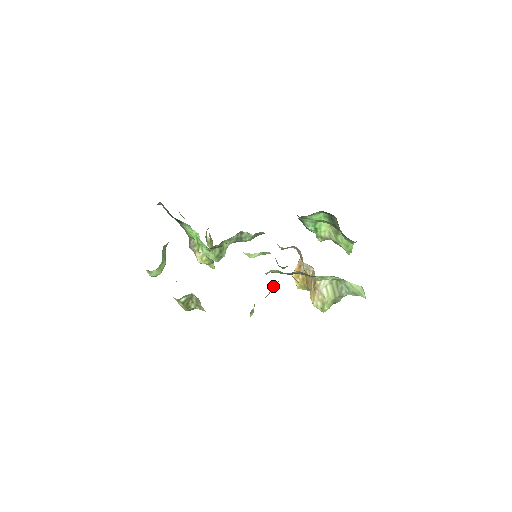
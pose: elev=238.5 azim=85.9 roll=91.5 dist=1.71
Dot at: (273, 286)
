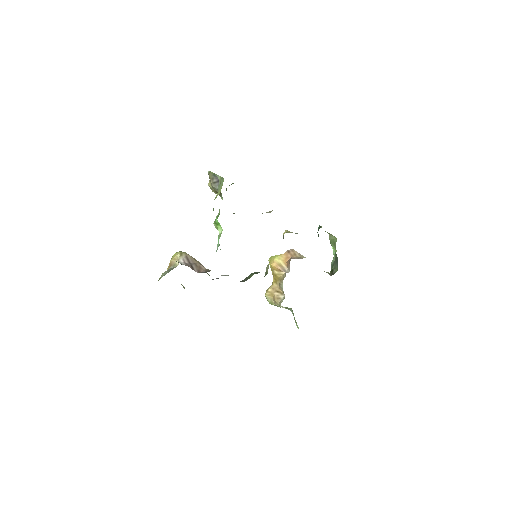
Dot at: occluded
